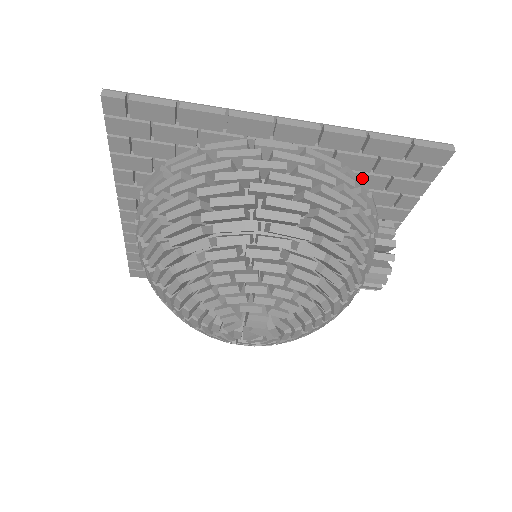
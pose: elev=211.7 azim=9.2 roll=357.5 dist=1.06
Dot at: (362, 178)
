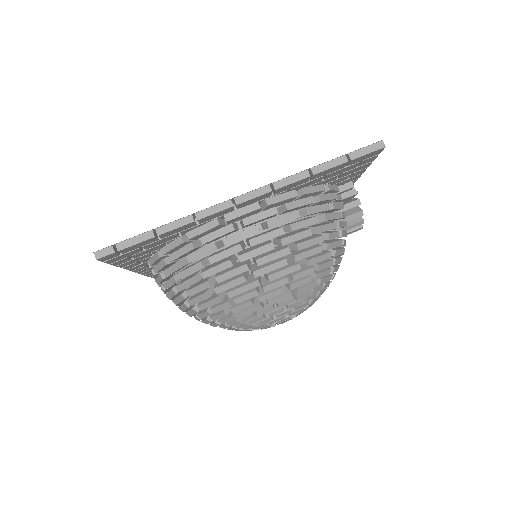
Dot at: (316, 185)
